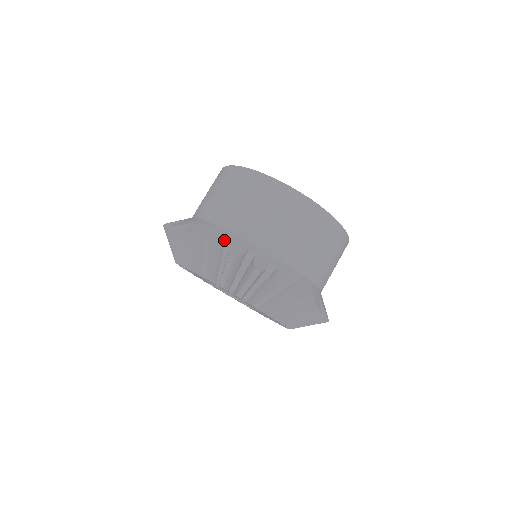
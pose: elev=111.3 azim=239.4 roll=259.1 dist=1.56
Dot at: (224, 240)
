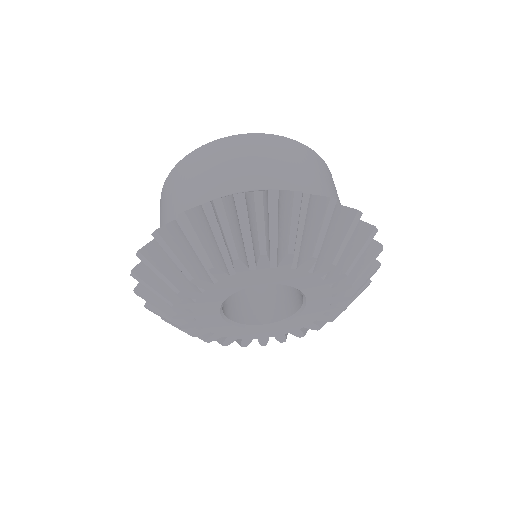
Dot at: (233, 197)
